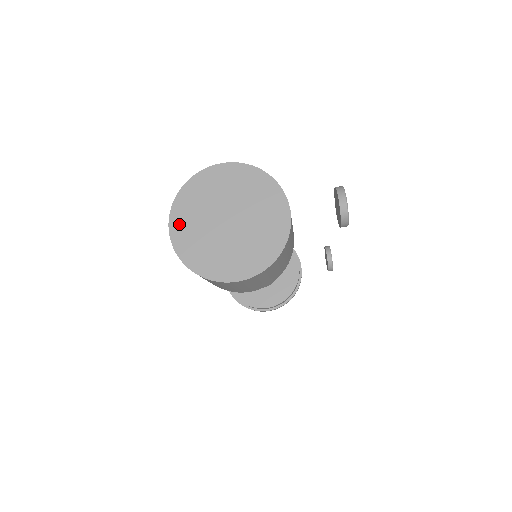
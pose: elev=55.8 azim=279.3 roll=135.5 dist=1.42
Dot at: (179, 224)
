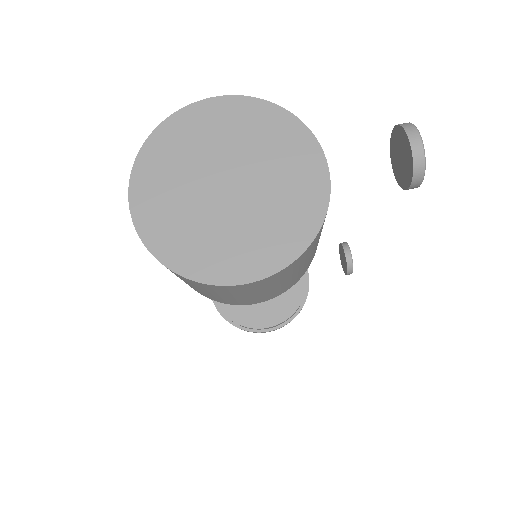
Dot at: (146, 195)
